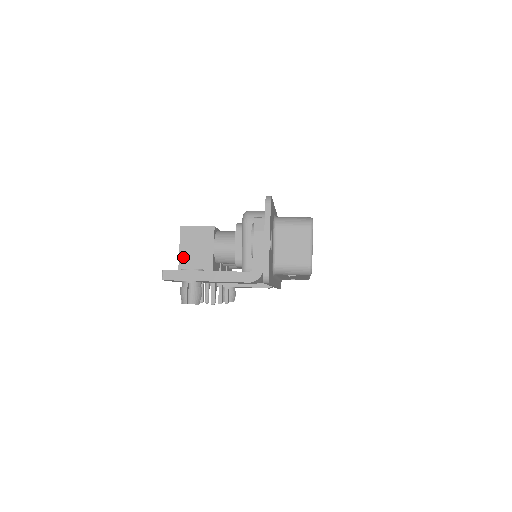
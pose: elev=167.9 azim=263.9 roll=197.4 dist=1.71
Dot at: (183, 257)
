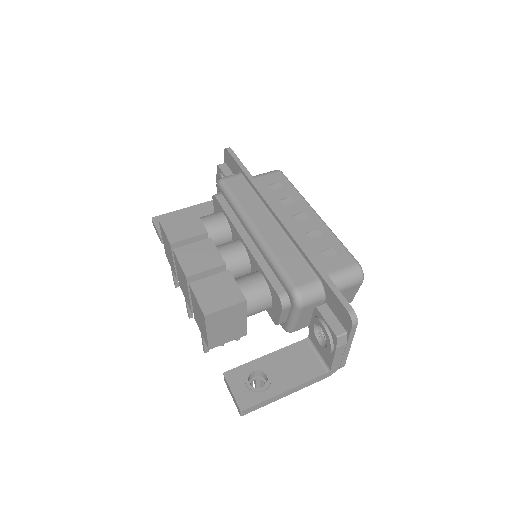
Dot at: (212, 337)
